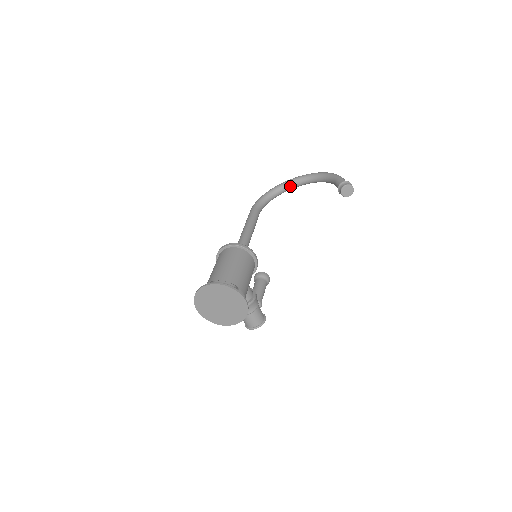
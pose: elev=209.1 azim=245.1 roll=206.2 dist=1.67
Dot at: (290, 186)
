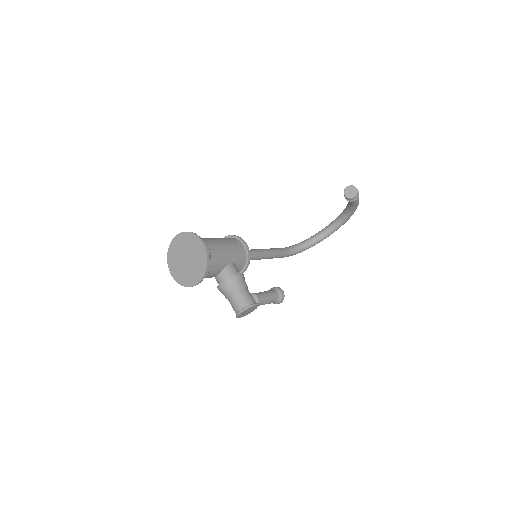
Dot at: (323, 233)
